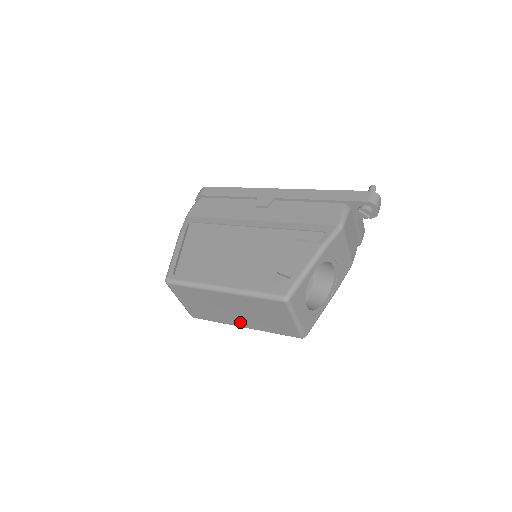
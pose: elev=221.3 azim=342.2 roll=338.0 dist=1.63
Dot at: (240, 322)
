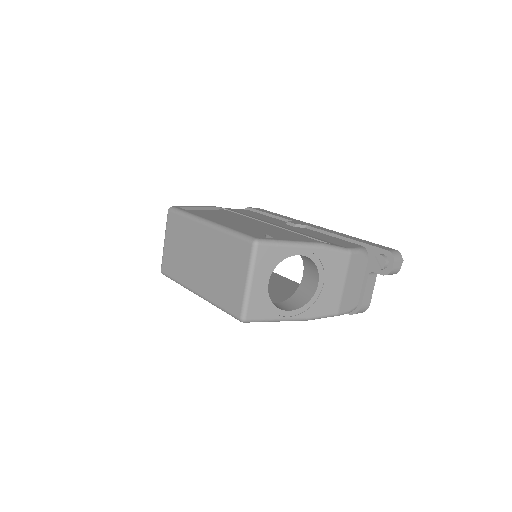
Dot at: (197, 282)
